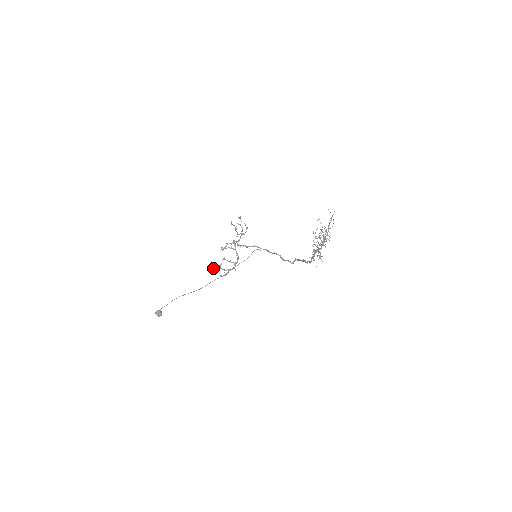
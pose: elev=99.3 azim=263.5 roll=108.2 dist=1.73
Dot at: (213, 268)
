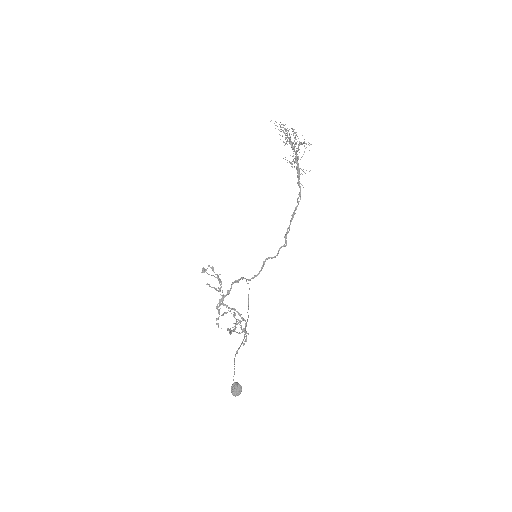
Dot at: (230, 332)
